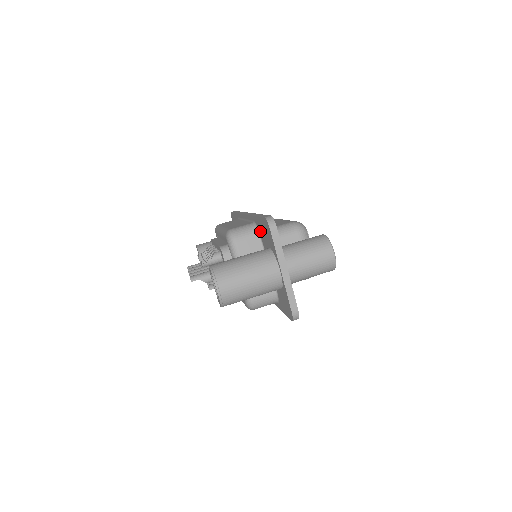
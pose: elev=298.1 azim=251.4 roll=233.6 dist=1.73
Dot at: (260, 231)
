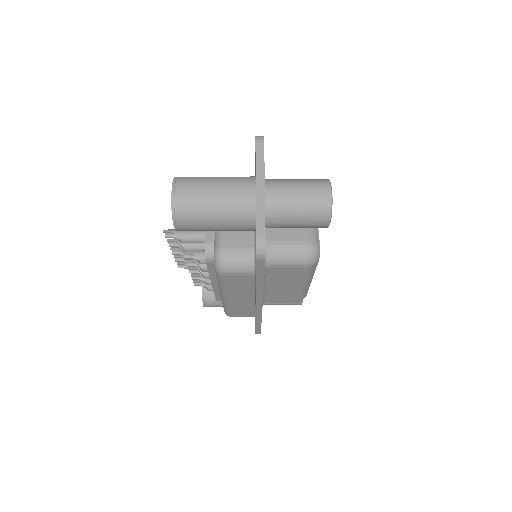
Dot at: occluded
